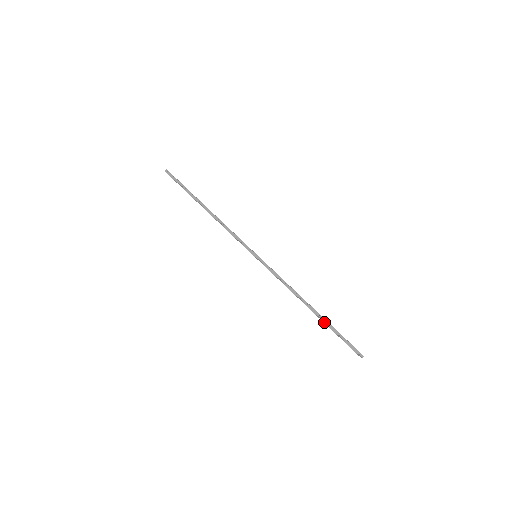
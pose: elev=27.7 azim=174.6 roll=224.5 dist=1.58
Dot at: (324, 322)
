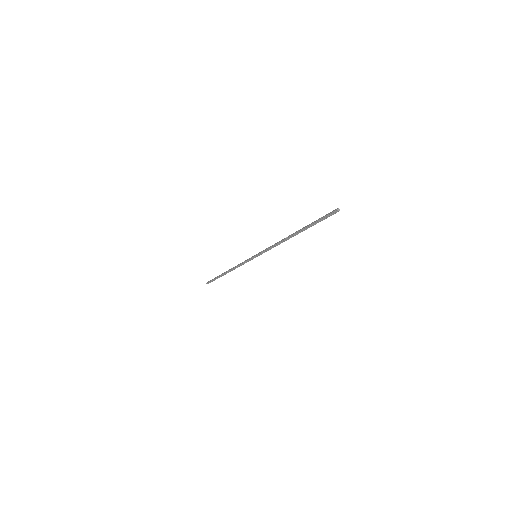
Dot at: (305, 229)
